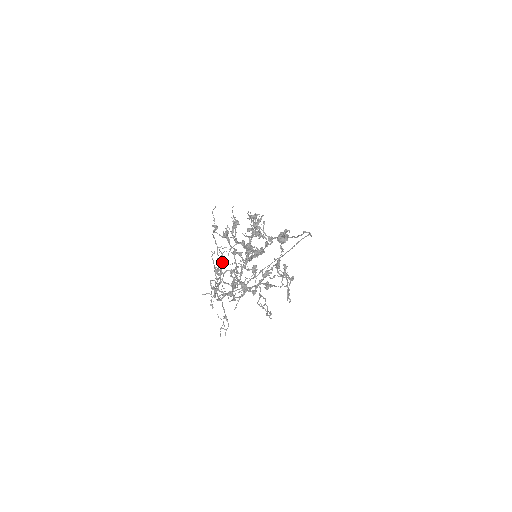
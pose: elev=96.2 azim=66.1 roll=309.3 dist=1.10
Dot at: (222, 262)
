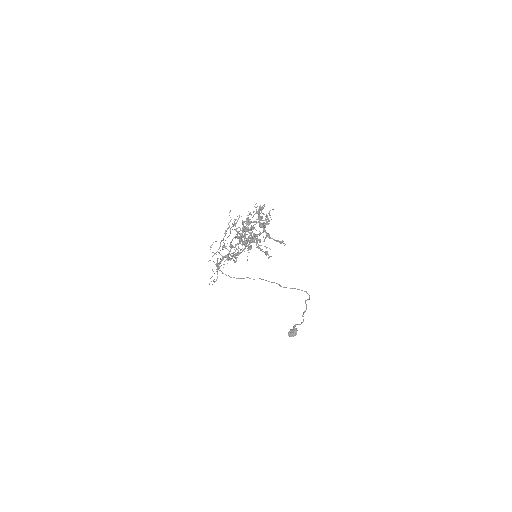
Dot at: (229, 226)
